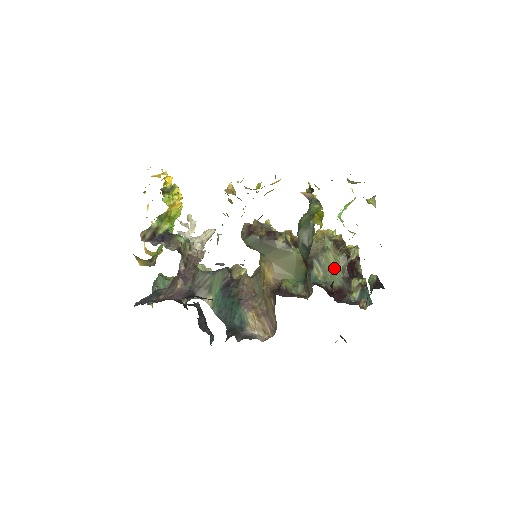
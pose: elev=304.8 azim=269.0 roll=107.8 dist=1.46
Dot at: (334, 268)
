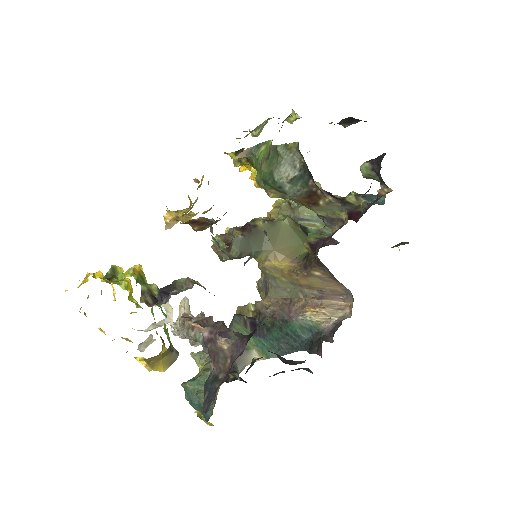
Dot at: occluded
